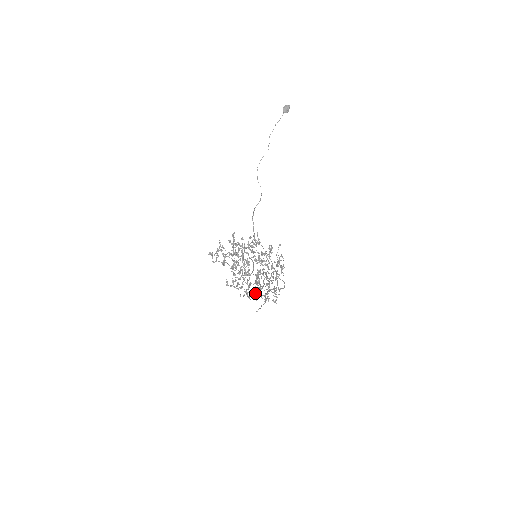
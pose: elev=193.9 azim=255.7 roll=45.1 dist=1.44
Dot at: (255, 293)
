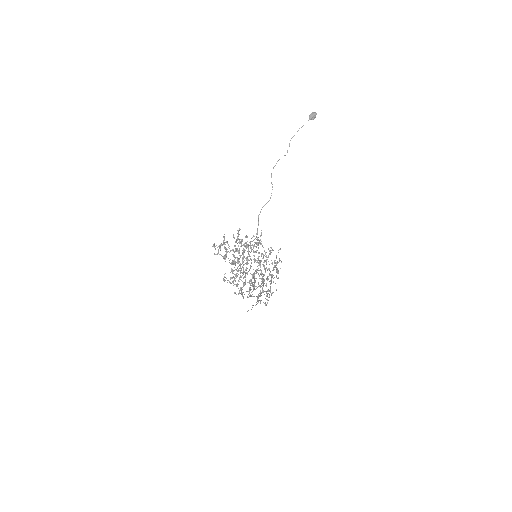
Dot at: (249, 293)
